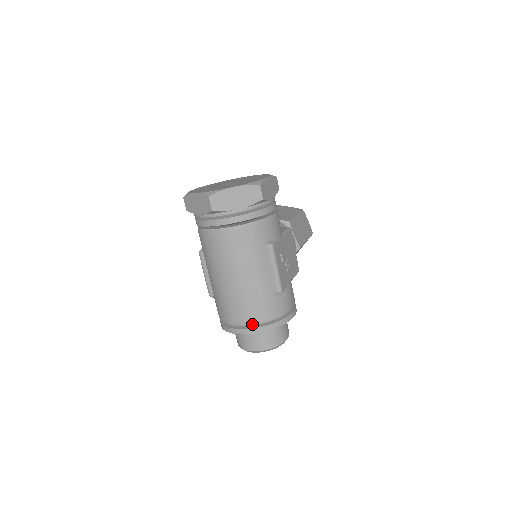
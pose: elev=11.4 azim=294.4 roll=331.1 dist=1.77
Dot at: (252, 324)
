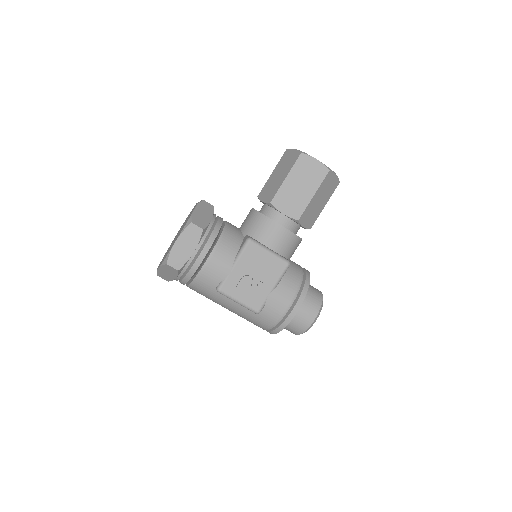
Dot at: occluded
